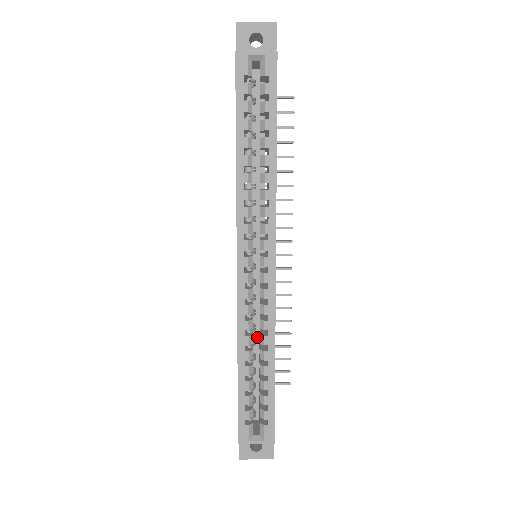
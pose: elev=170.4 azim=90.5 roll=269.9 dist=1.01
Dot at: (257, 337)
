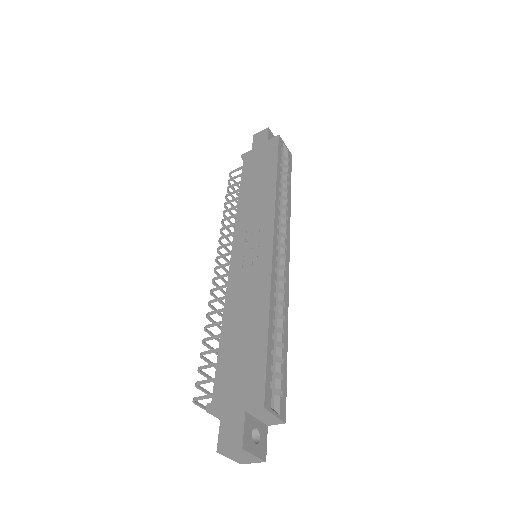
Dot at: occluded
